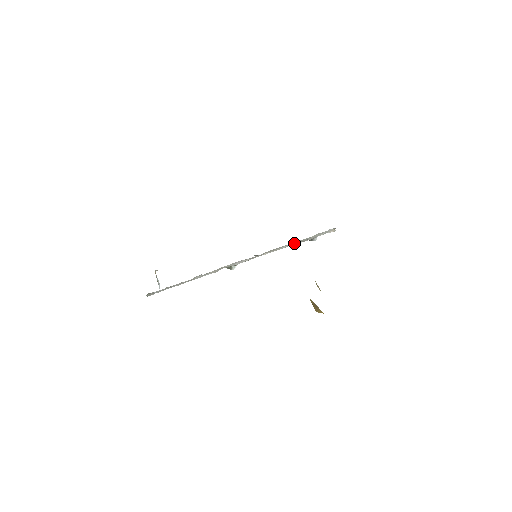
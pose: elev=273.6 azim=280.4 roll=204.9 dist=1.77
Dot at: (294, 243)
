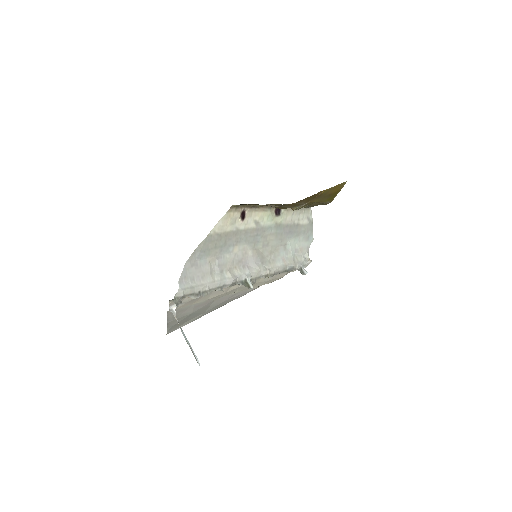
Dot at: (285, 262)
